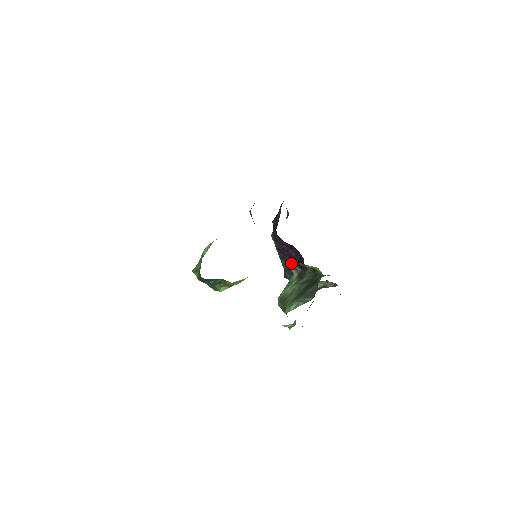
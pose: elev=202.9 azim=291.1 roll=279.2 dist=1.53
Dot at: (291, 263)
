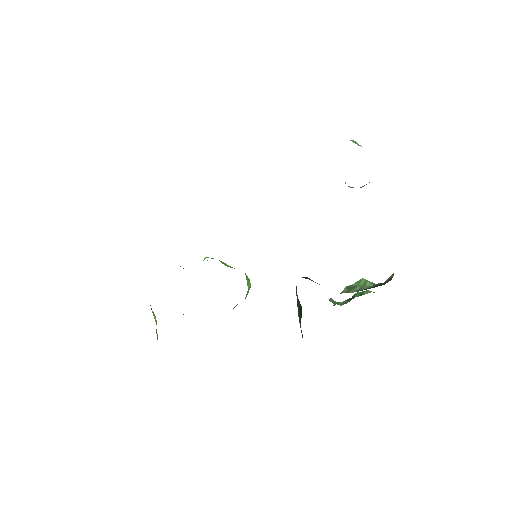
Dot at: occluded
